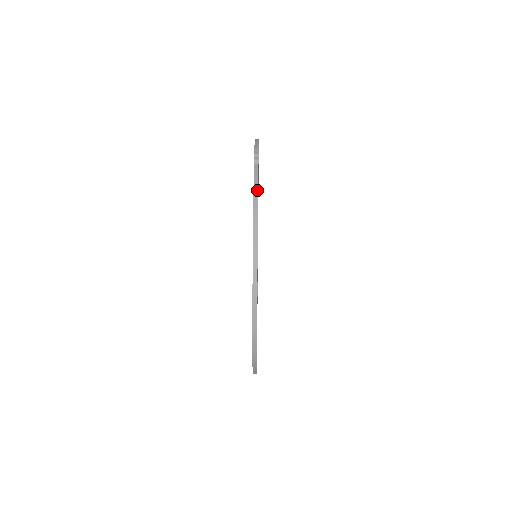
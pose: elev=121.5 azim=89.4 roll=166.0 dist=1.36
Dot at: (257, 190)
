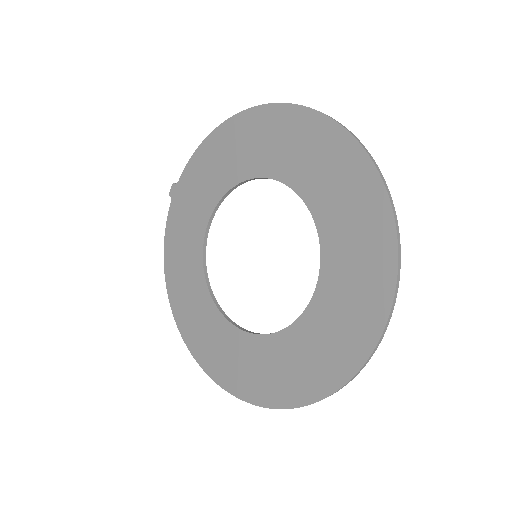
Dot at: (194, 156)
